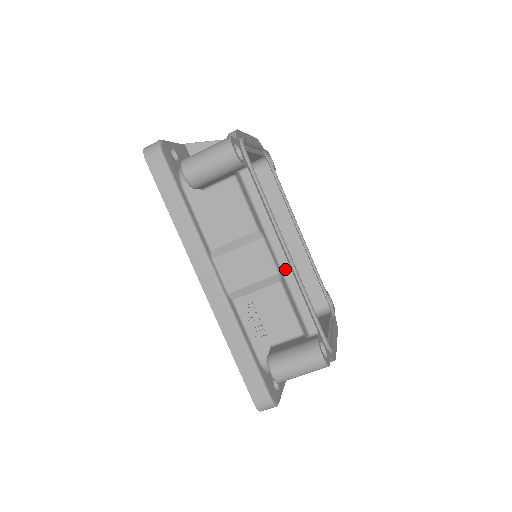
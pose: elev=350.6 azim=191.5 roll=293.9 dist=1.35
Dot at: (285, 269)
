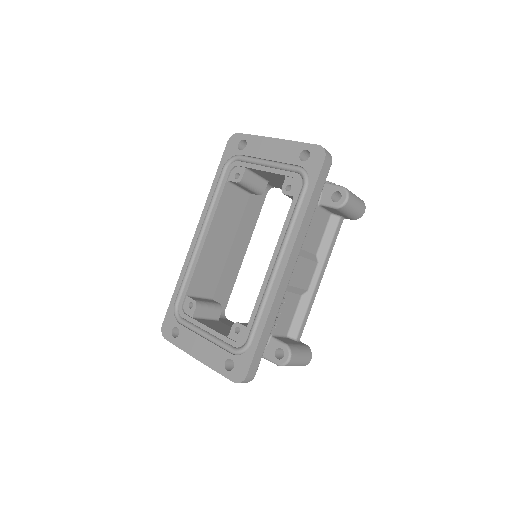
Dot at: (316, 291)
